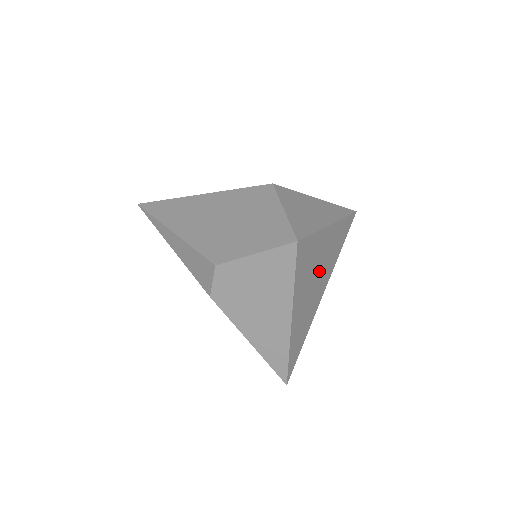
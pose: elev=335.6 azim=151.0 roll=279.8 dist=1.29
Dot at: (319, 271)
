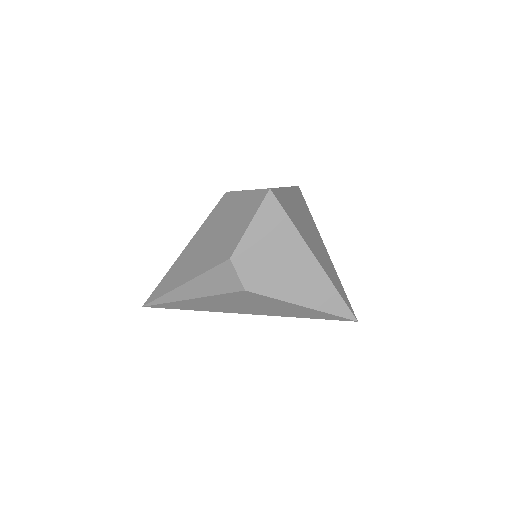
Dot at: (306, 223)
